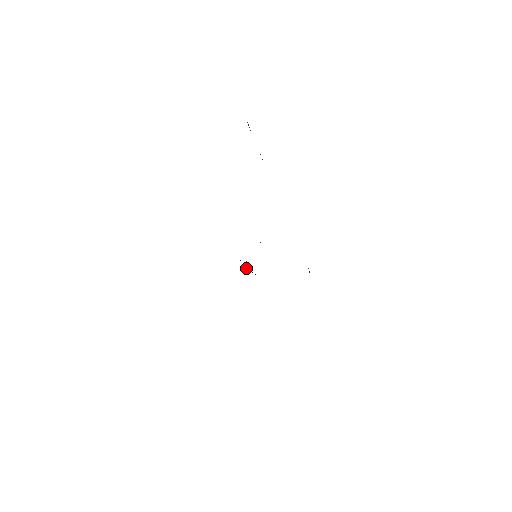
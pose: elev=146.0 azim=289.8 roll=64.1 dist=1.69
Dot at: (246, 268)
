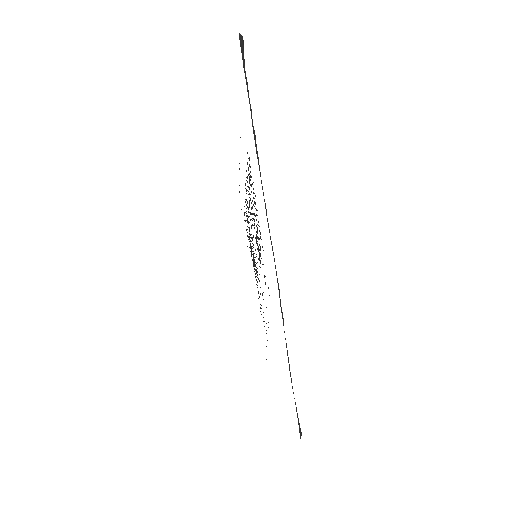
Dot at: (250, 246)
